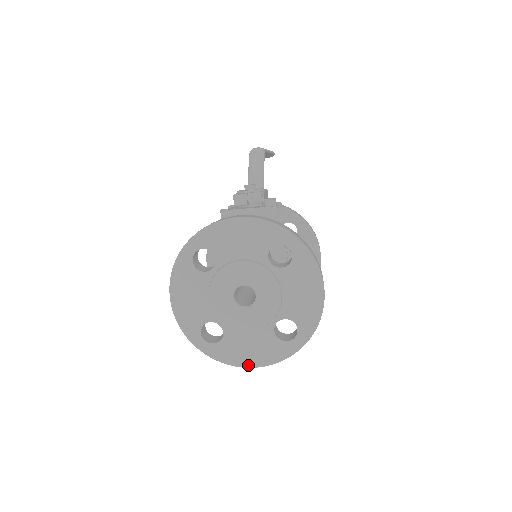
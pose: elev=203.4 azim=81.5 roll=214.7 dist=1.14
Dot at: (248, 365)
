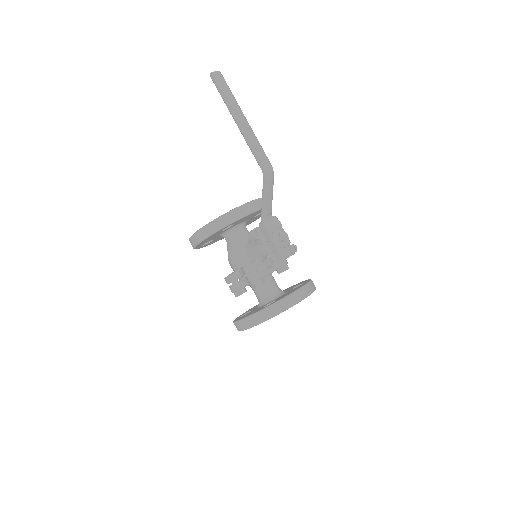
Dot at: occluded
